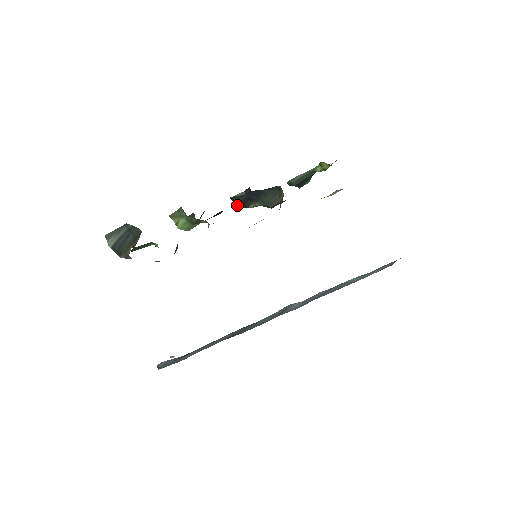
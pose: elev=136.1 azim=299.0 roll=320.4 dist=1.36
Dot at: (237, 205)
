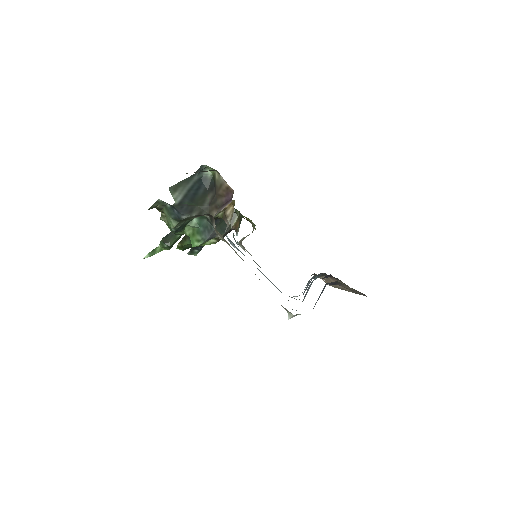
Dot at: occluded
